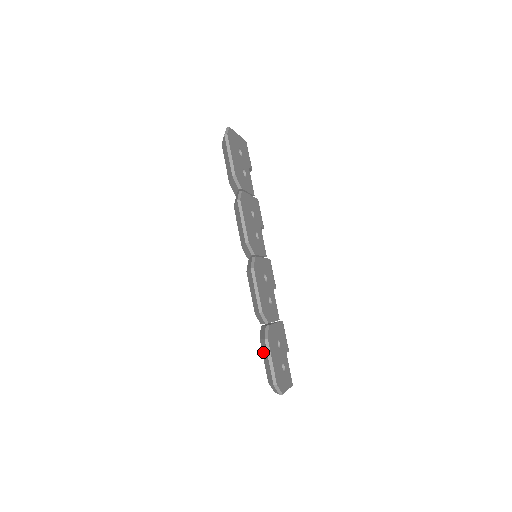
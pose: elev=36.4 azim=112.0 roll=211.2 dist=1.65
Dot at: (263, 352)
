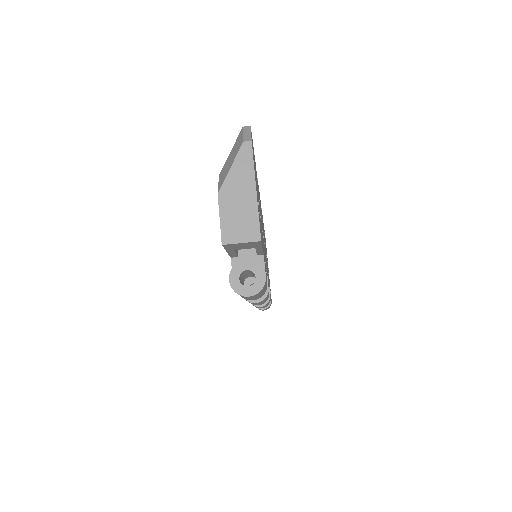
Dot at: occluded
